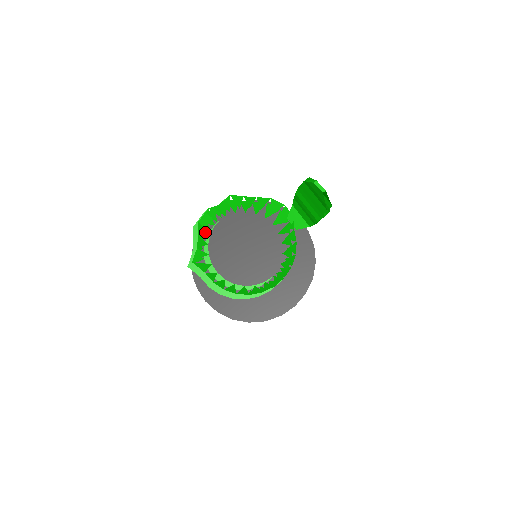
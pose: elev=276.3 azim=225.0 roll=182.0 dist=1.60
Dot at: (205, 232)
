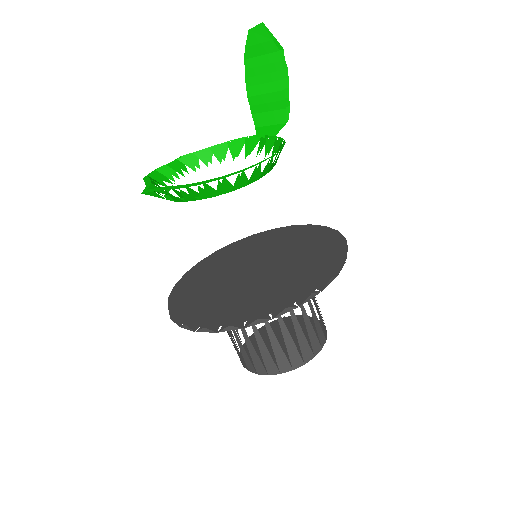
Dot at: occluded
